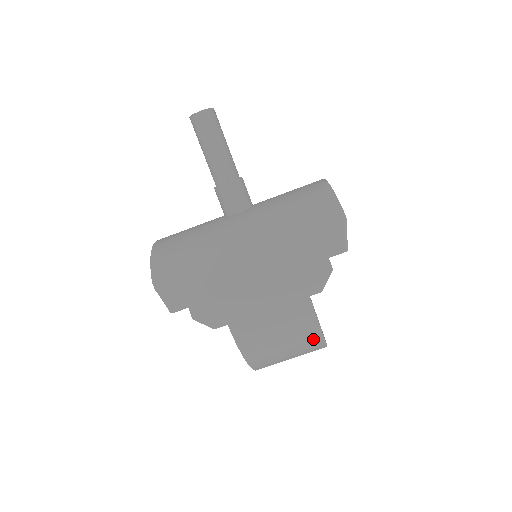
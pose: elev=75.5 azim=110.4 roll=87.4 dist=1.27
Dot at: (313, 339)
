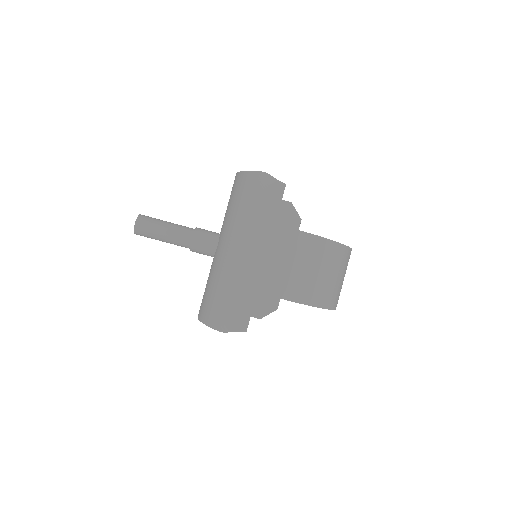
Dot at: (334, 250)
